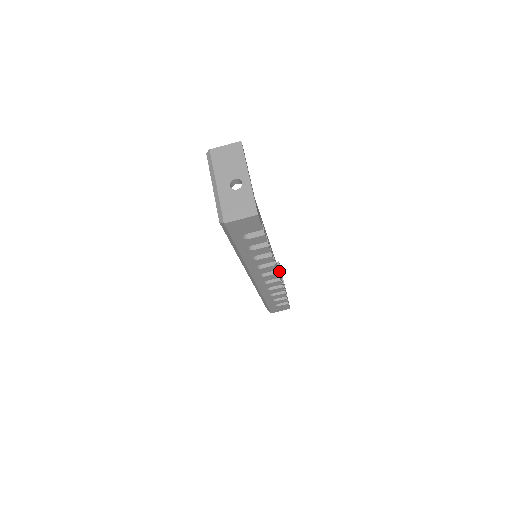
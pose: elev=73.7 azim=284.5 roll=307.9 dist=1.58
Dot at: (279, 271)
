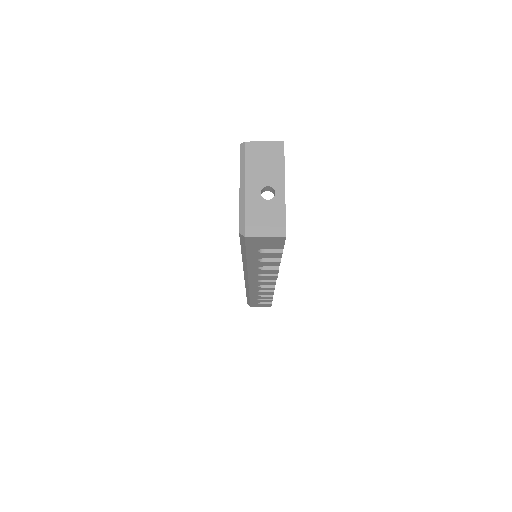
Dot at: occluded
